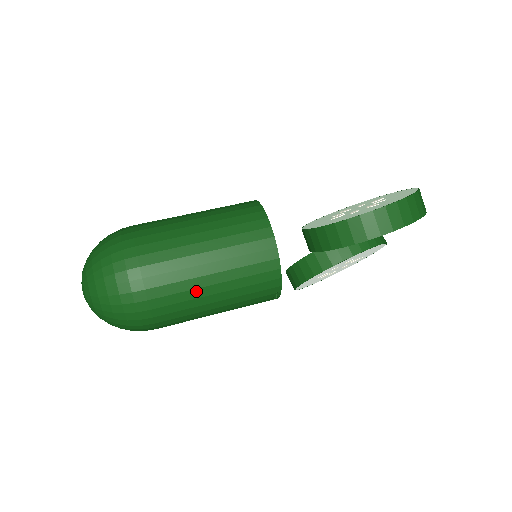
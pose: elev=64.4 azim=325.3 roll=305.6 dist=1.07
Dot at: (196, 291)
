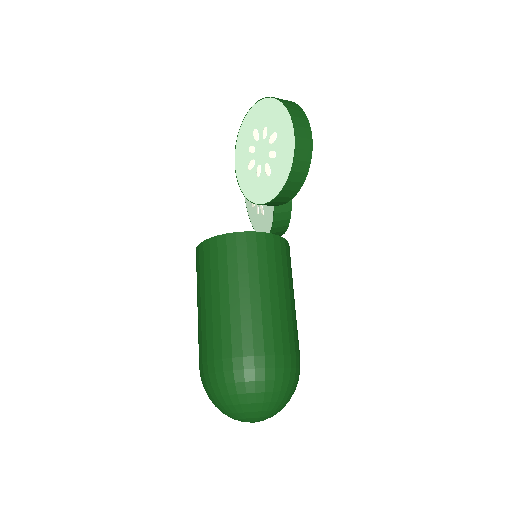
Dot at: (288, 312)
